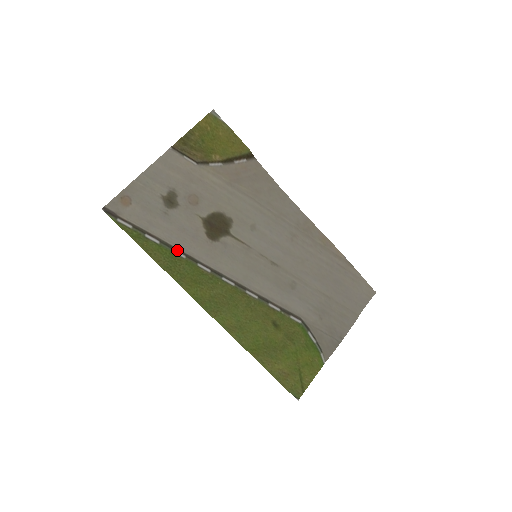
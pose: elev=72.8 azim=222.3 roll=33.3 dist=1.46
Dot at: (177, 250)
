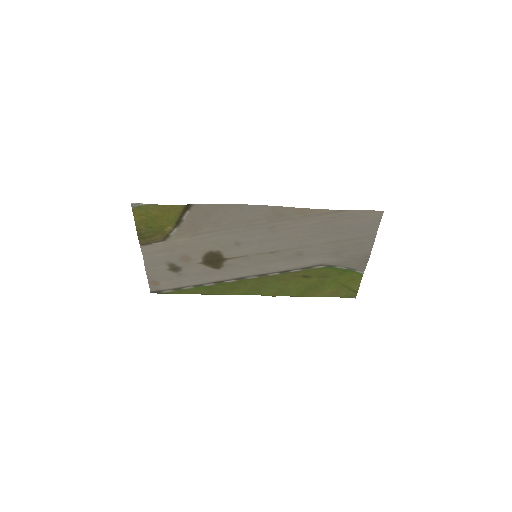
Dot at: (206, 284)
